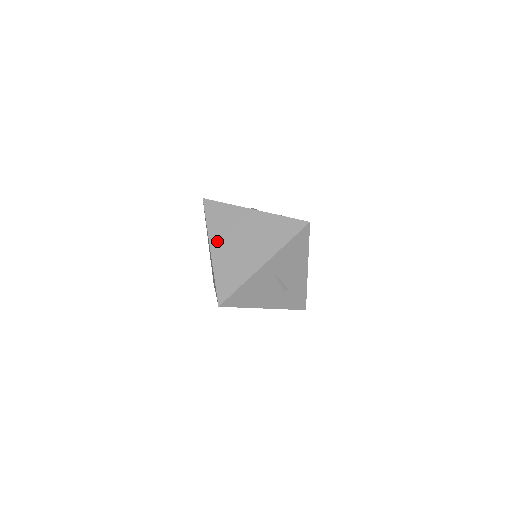
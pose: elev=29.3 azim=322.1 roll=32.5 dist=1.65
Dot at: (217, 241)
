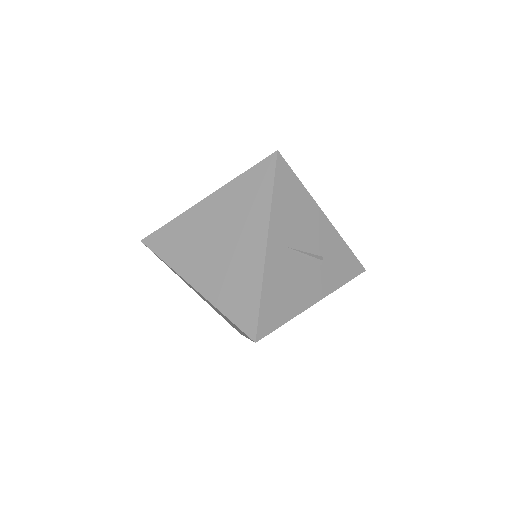
Dot at: (192, 270)
